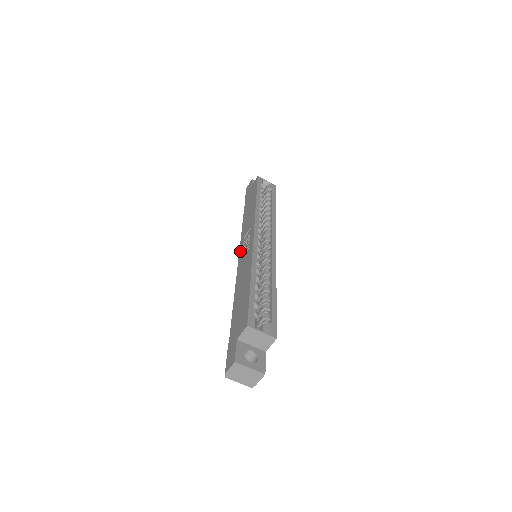
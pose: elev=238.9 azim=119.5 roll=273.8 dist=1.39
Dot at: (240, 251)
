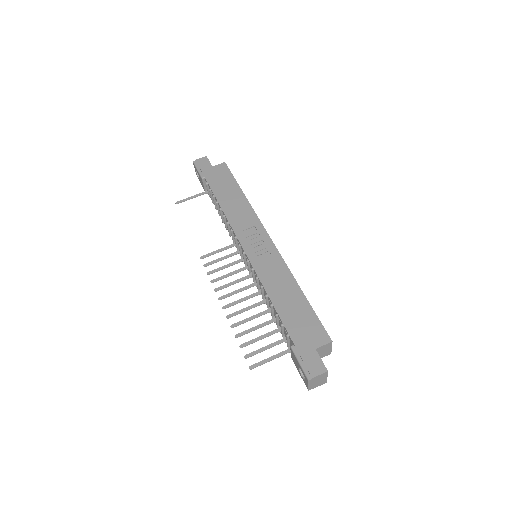
Dot at: (245, 245)
